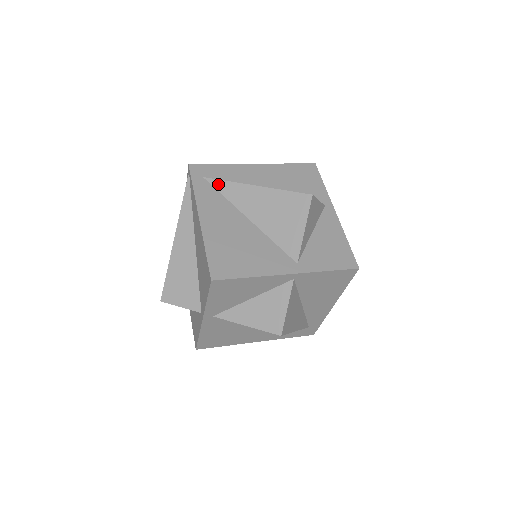
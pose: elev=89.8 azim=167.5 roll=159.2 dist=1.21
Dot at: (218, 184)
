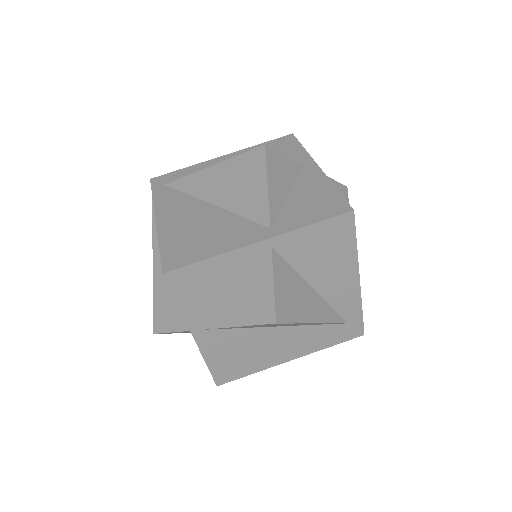
Dot at: (178, 184)
